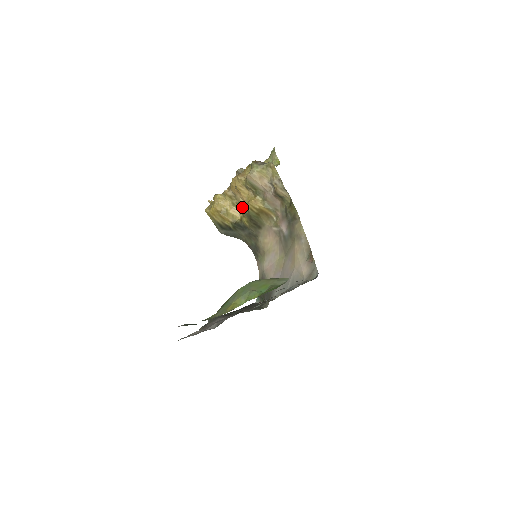
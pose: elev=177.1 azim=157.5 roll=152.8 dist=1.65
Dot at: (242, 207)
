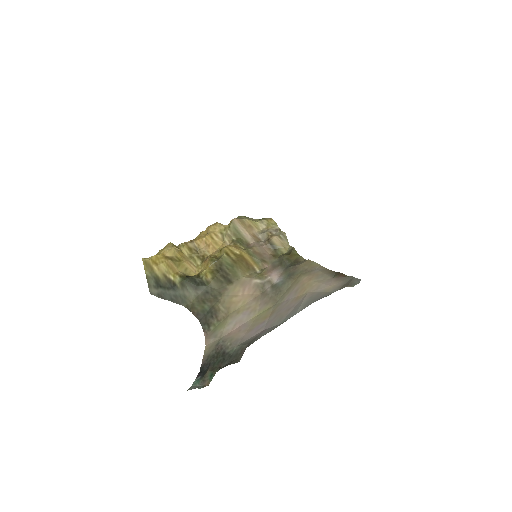
Dot at: (208, 257)
